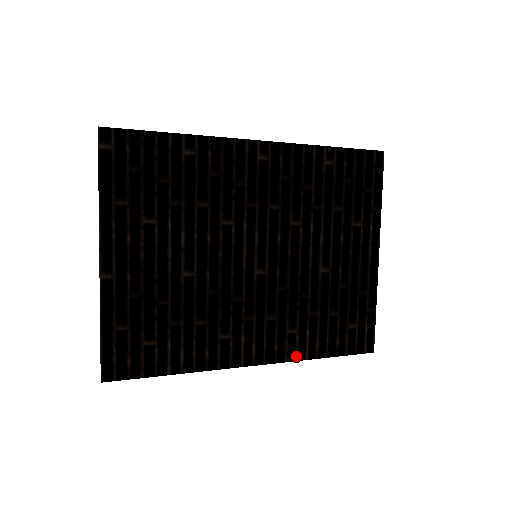
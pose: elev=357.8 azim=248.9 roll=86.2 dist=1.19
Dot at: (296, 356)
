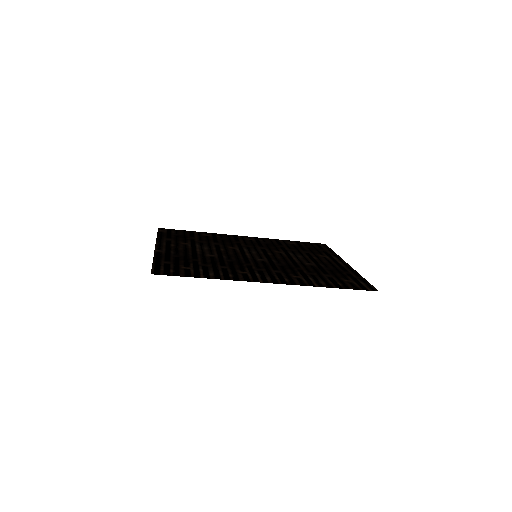
Dot at: (307, 285)
